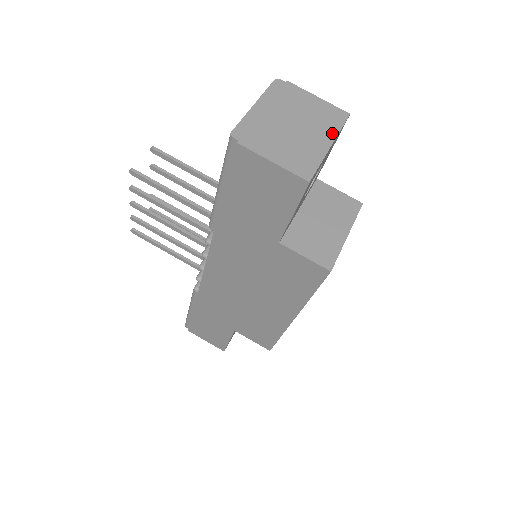
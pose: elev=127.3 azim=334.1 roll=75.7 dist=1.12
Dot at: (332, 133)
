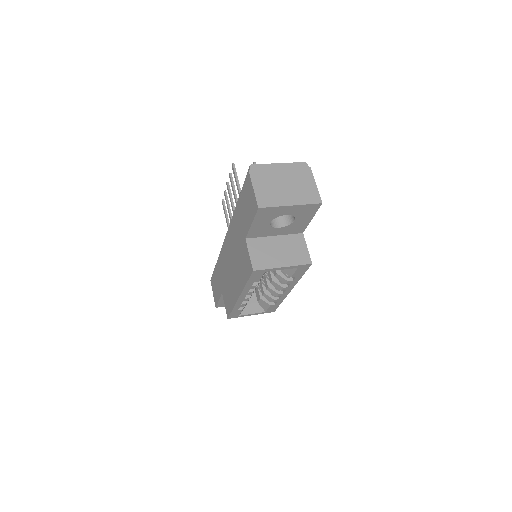
Dot at: (300, 202)
